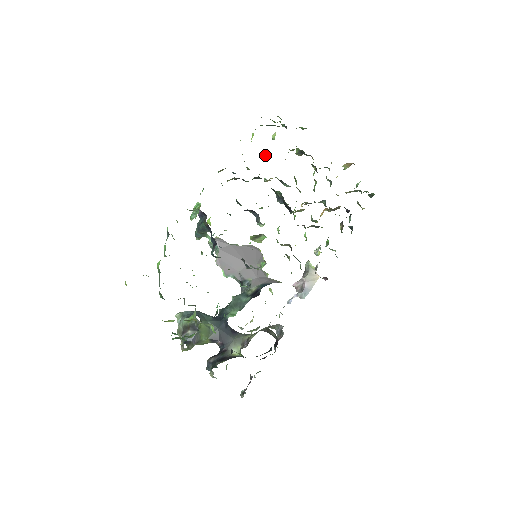
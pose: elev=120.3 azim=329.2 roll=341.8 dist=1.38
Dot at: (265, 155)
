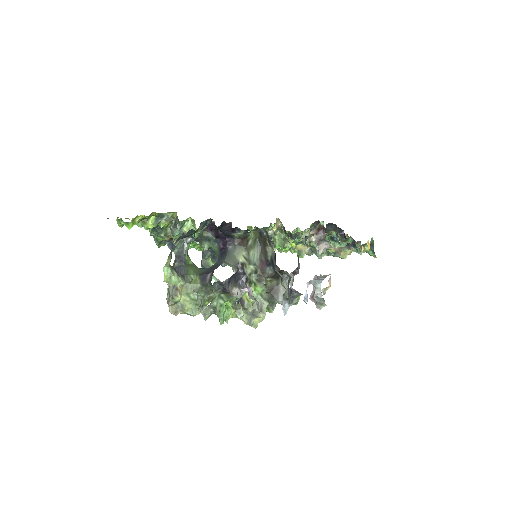
Dot at: occluded
